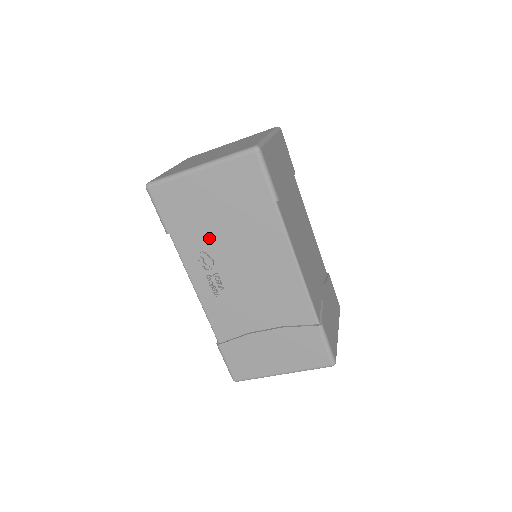
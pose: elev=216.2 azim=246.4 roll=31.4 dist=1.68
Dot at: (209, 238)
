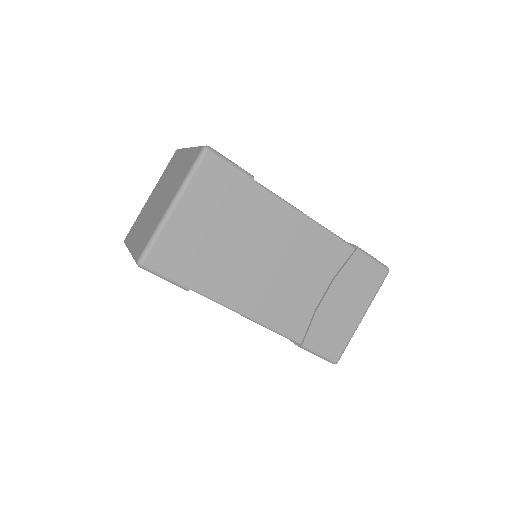
Dot at: occluded
